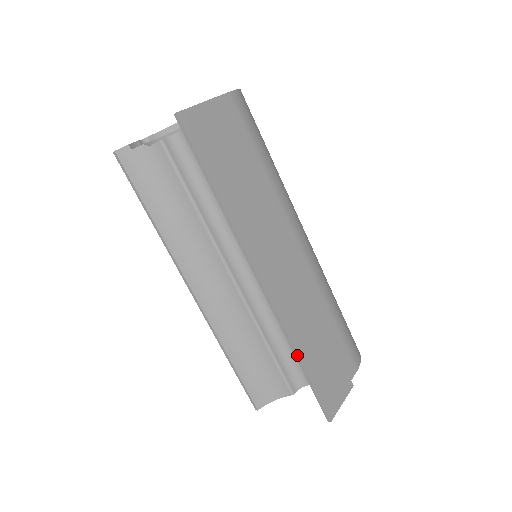
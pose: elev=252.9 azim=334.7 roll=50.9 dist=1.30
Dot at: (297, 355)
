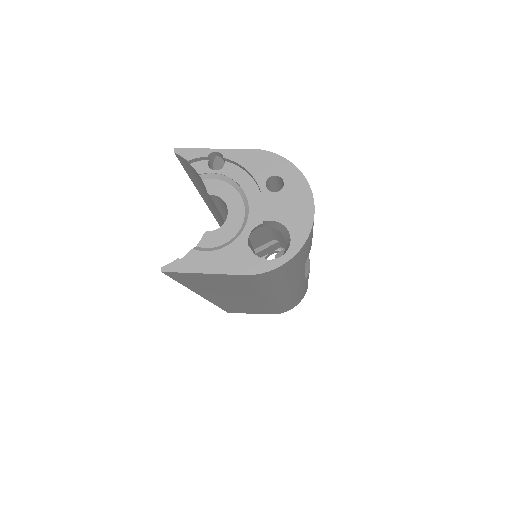
Dot at: occluded
